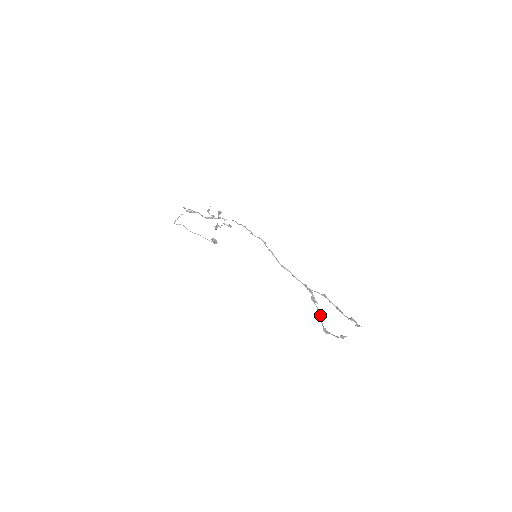
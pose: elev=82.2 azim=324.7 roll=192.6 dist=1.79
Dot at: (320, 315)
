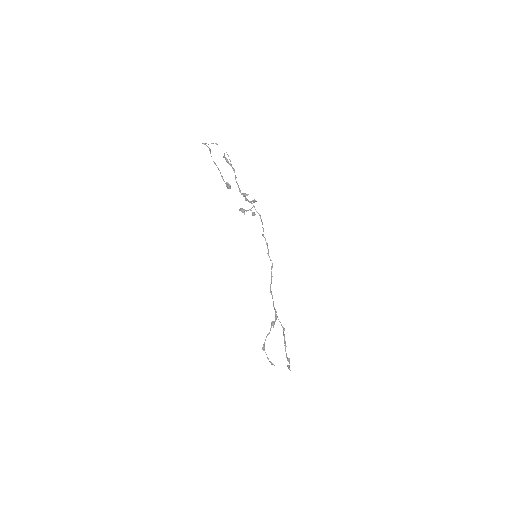
Dot at: occluded
